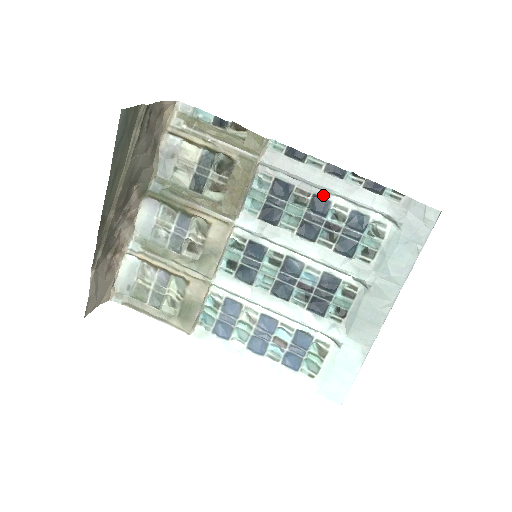
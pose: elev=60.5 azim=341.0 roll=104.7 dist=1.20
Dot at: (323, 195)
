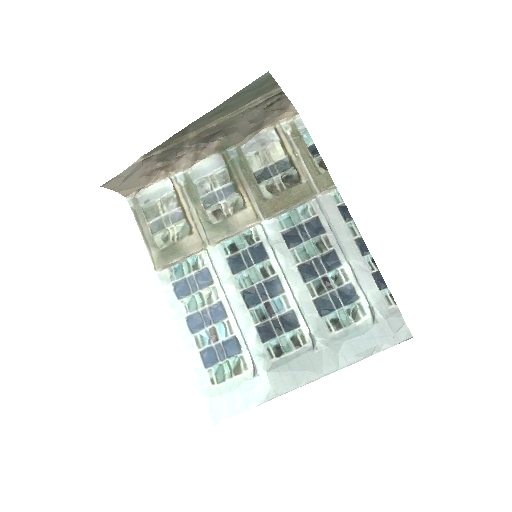
Dot at: (340, 255)
